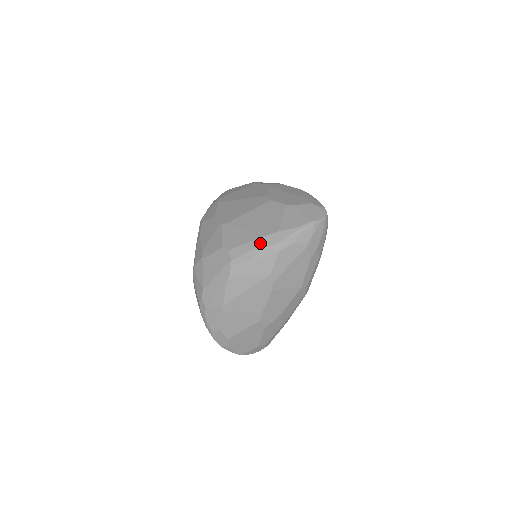
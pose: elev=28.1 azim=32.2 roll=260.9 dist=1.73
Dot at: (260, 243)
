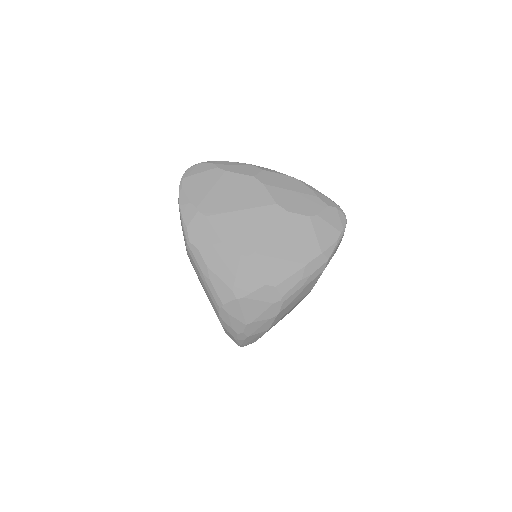
Dot at: (307, 271)
